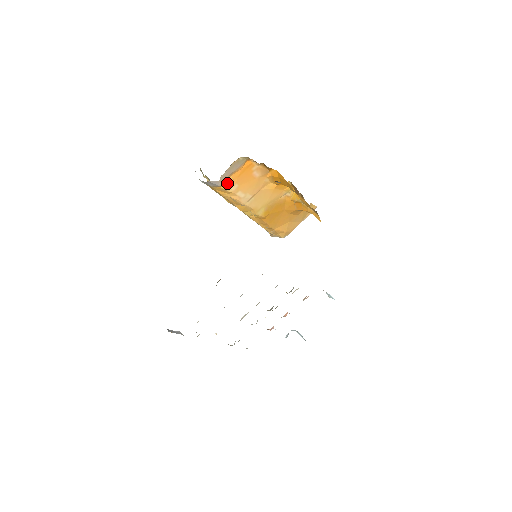
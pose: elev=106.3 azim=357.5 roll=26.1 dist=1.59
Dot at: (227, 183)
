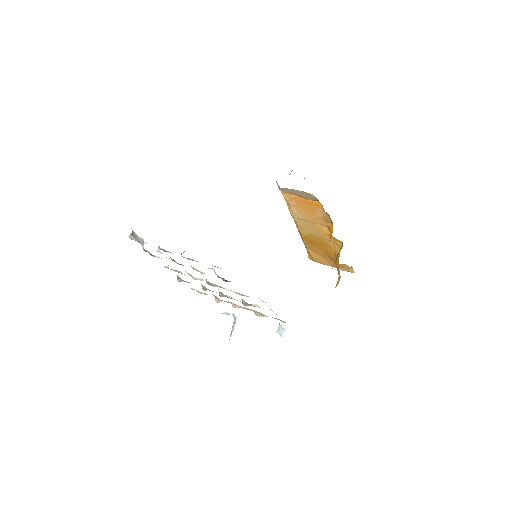
Dot at: (288, 195)
